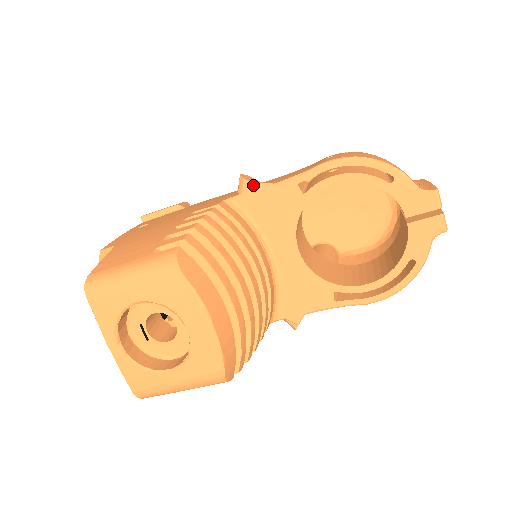
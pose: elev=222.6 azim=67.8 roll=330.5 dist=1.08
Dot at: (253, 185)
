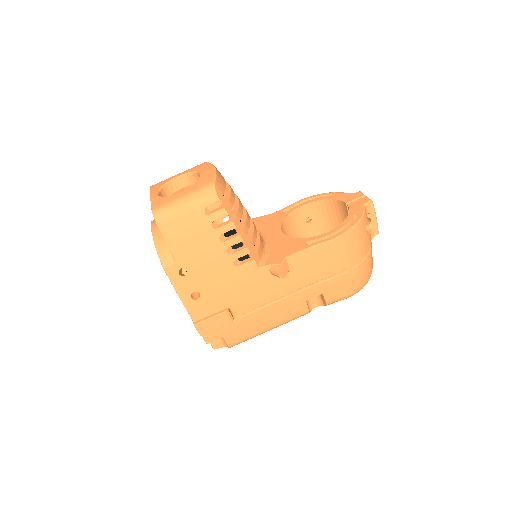
Dot at: (257, 218)
